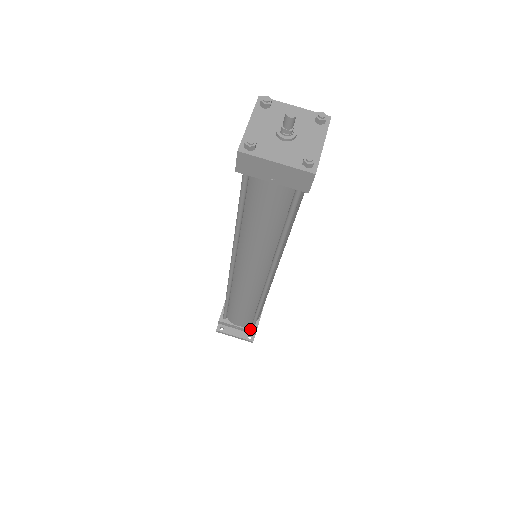
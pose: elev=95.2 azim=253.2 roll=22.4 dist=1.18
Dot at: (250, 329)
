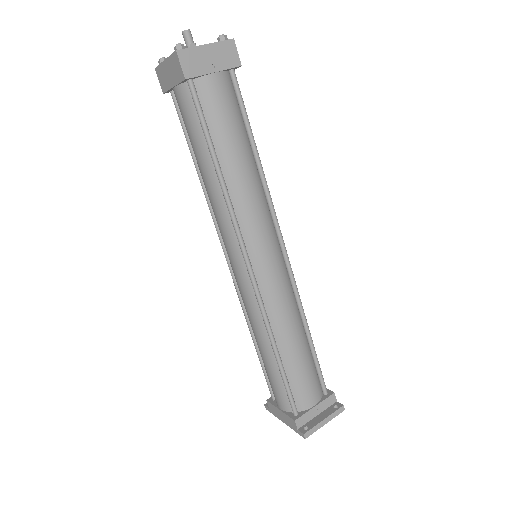
Dot at: (326, 396)
